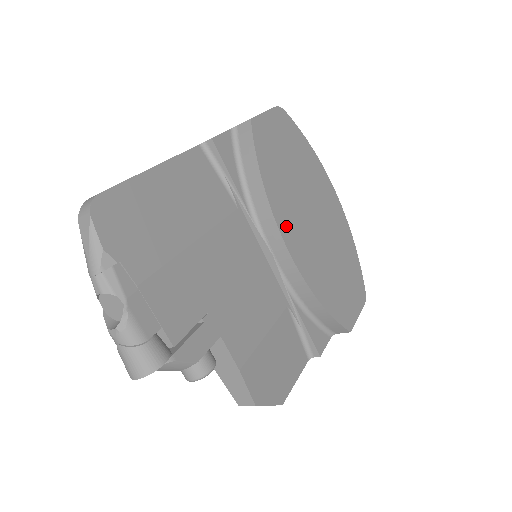
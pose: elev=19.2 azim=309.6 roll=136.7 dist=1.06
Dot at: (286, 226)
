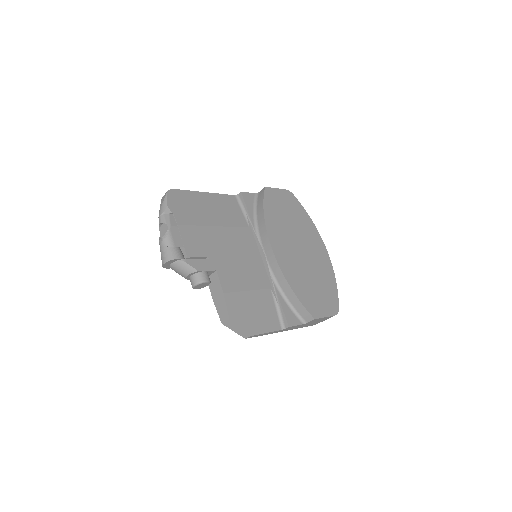
Dot at: (275, 239)
